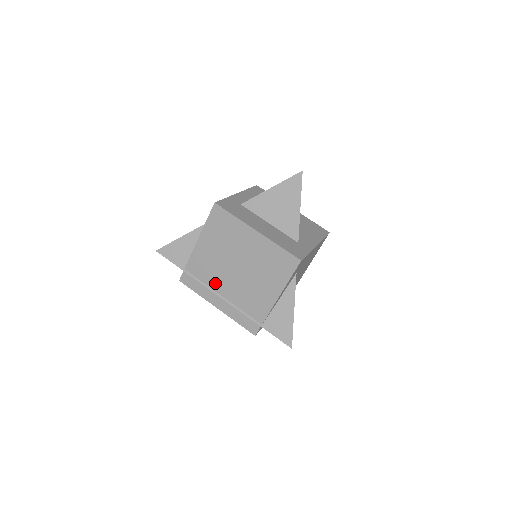
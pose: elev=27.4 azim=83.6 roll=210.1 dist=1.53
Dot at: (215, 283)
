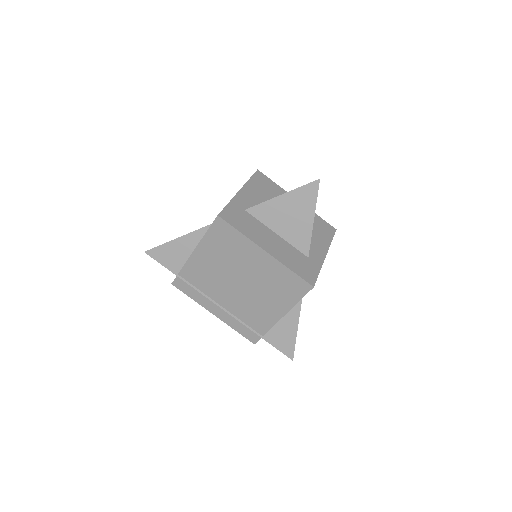
Dot at: (213, 292)
